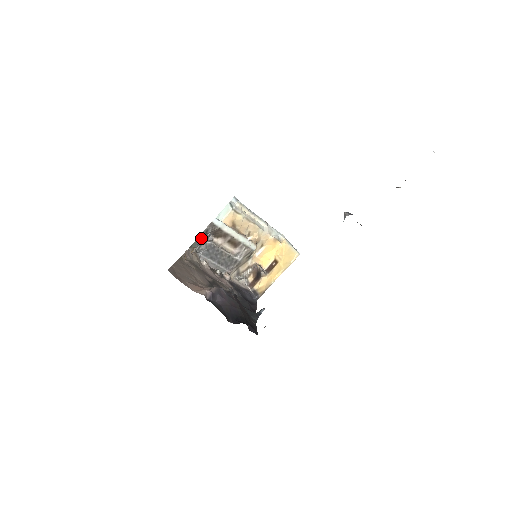
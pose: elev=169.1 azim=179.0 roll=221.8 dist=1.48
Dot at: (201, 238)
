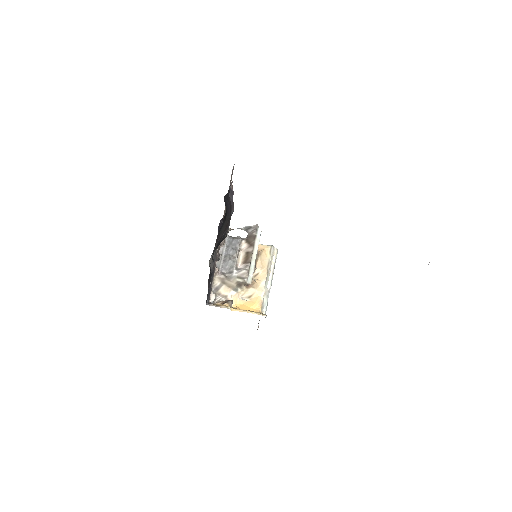
Dot at: occluded
